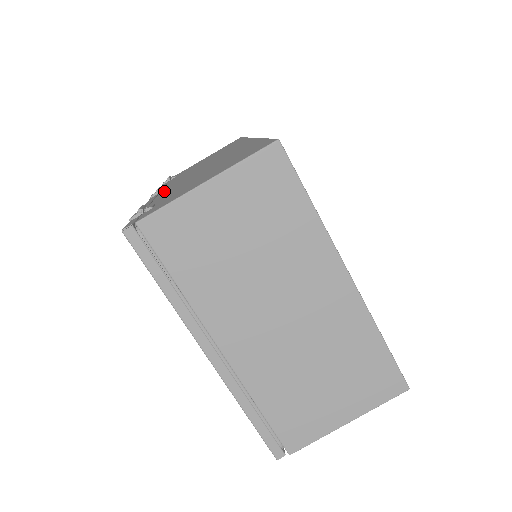
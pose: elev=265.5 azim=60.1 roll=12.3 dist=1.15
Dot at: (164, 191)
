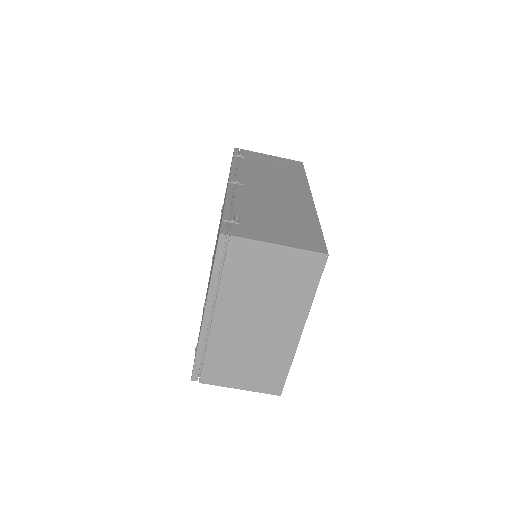
Dot at: (242, 190)
